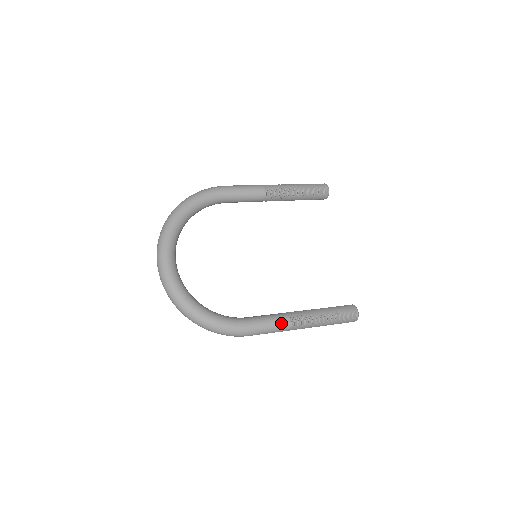
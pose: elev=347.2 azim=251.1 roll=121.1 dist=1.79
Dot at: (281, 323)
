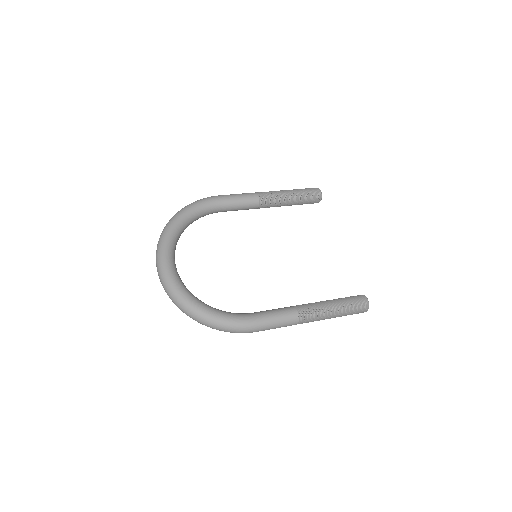
Dot at: (288, 315)
